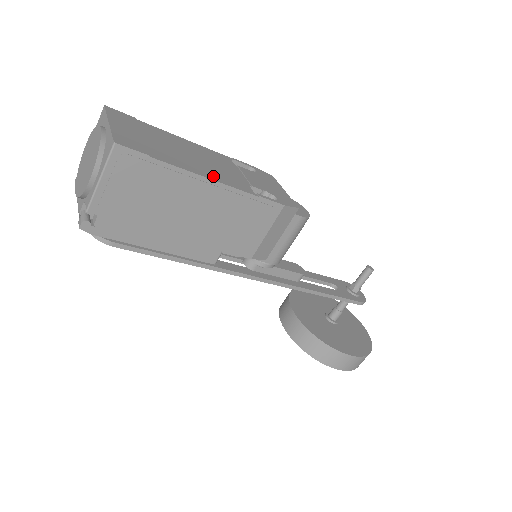
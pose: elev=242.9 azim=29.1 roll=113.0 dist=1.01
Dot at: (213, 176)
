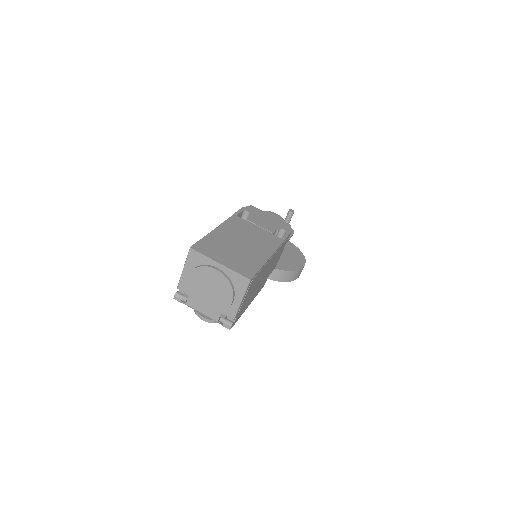
Dot at: (269, 249)
